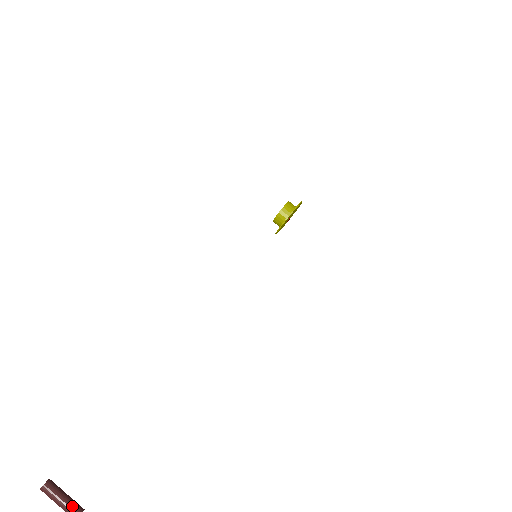
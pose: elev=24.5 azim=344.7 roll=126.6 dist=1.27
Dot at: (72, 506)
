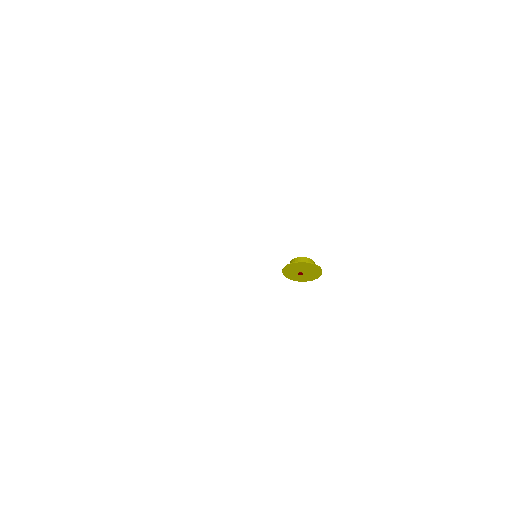
Dot at: out of frame
